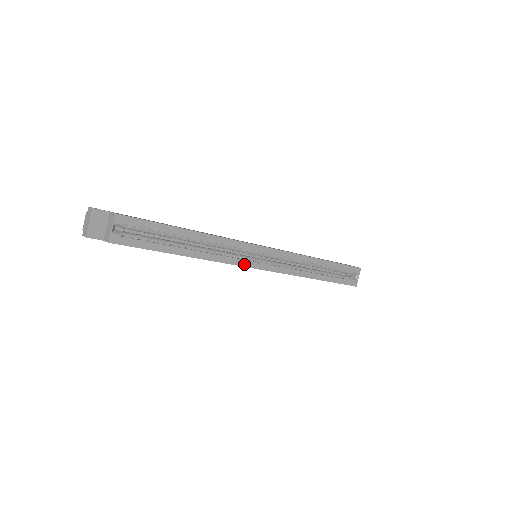
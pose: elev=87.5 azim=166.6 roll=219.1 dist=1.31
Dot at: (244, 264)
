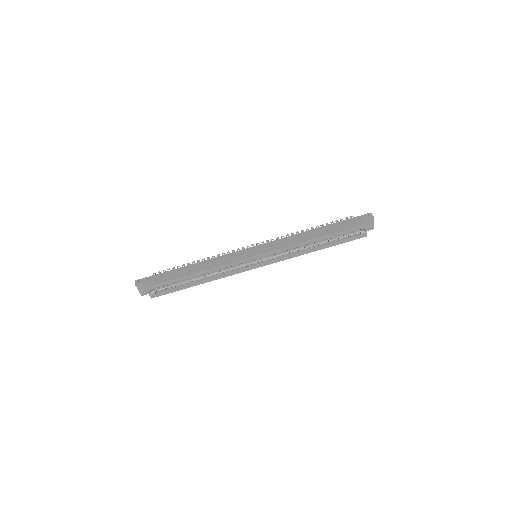
Dot at: (244, 270)
